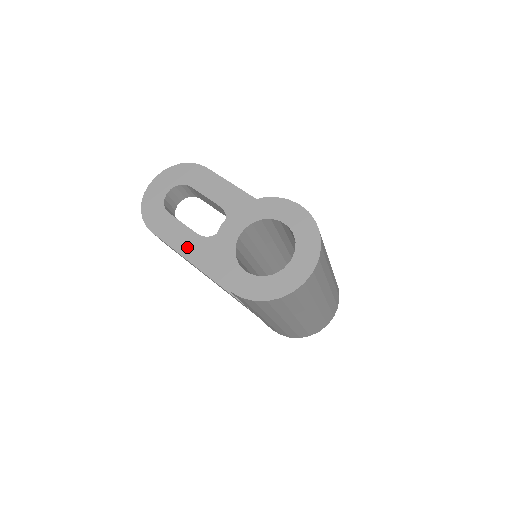
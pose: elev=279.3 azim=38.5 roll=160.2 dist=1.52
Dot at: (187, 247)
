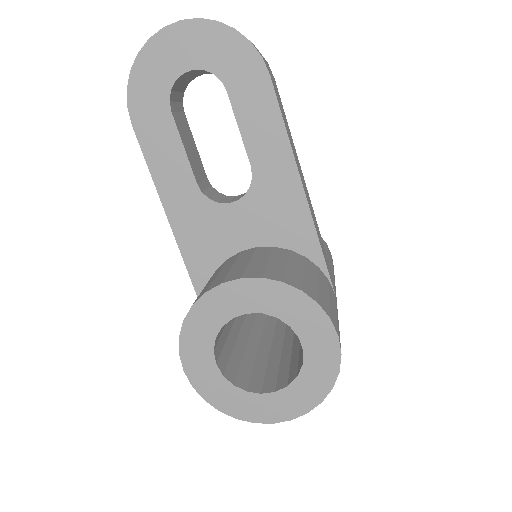
Dot at: (173, 192)
